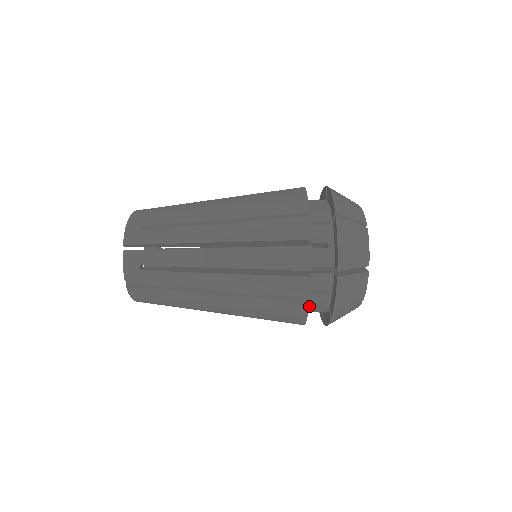
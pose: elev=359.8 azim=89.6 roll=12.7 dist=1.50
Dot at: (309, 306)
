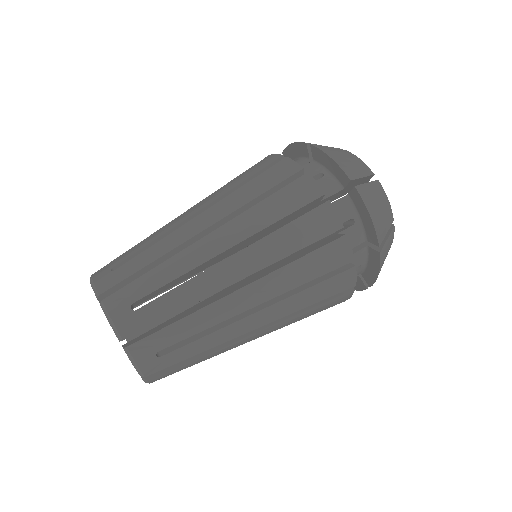
Dot at: occluded
